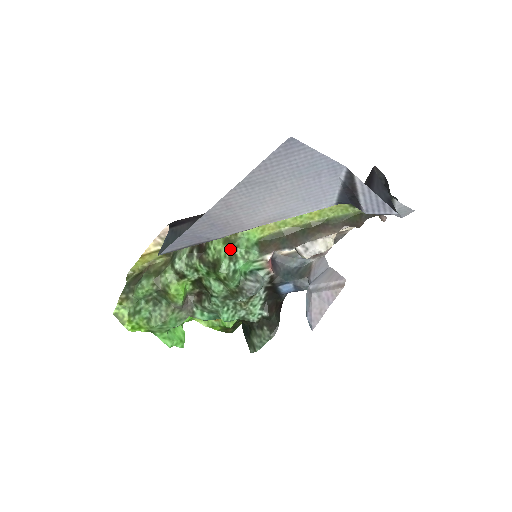
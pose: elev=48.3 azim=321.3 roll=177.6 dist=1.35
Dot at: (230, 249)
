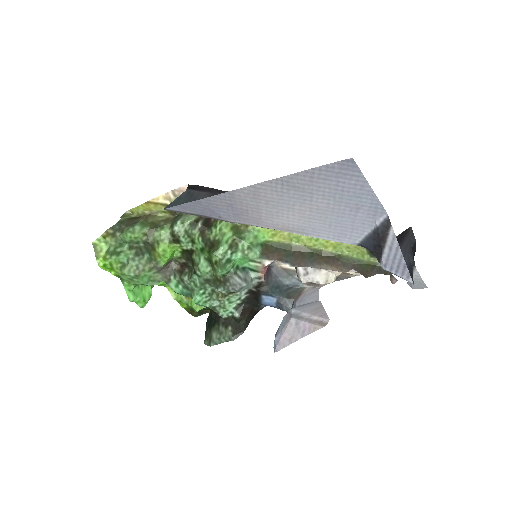
Dot at: (235, 237)
